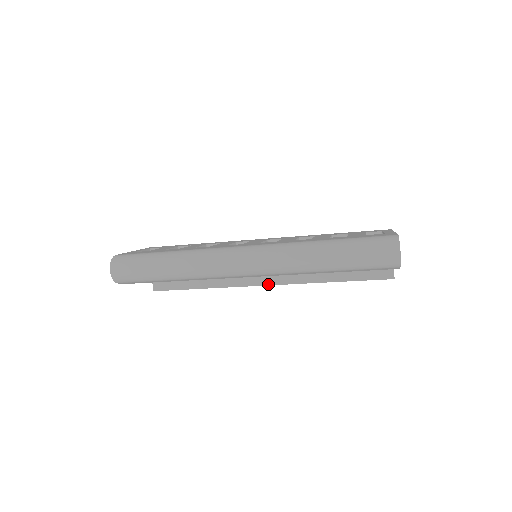
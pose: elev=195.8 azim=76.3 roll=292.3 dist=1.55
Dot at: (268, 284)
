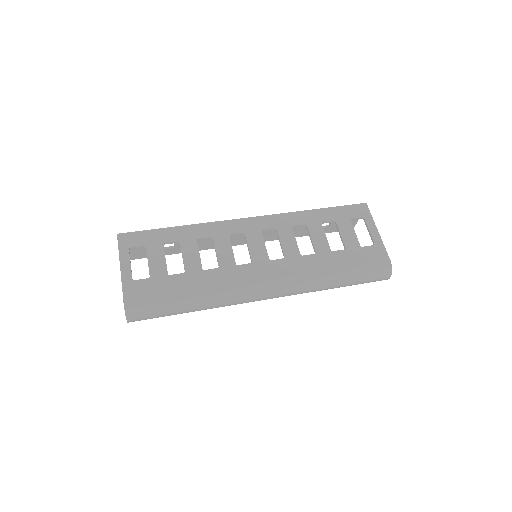
Dot at: occluded
